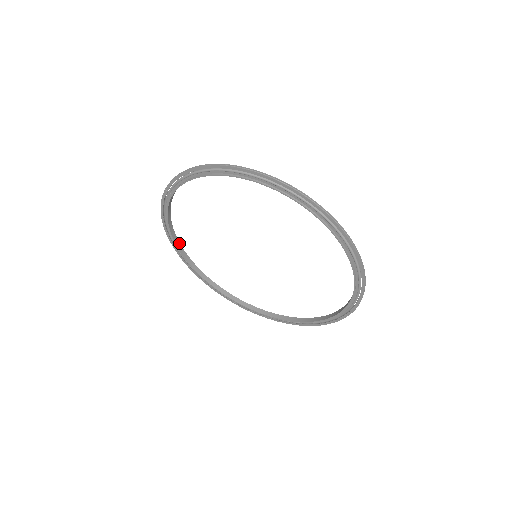
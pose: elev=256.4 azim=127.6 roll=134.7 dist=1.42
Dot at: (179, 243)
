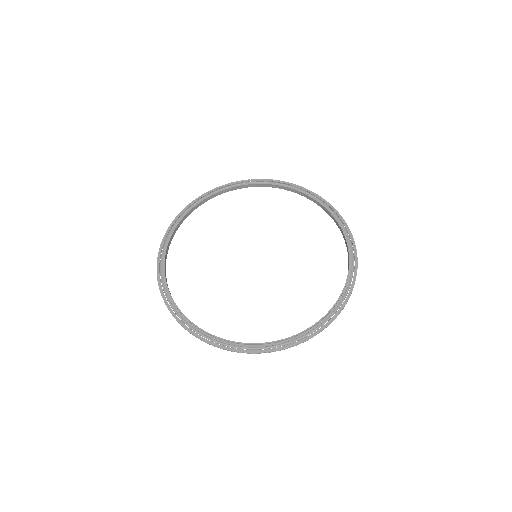
Dot at: (191, 212)
